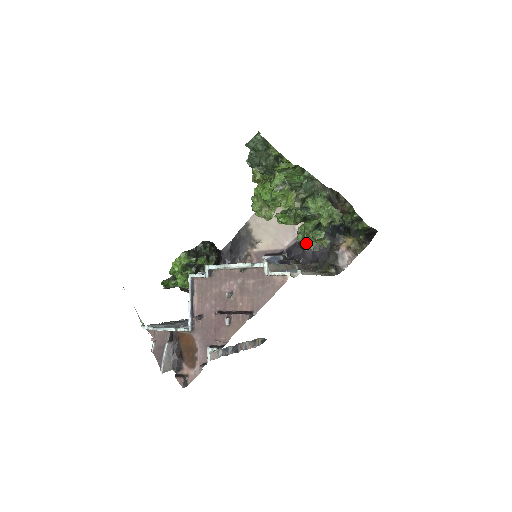
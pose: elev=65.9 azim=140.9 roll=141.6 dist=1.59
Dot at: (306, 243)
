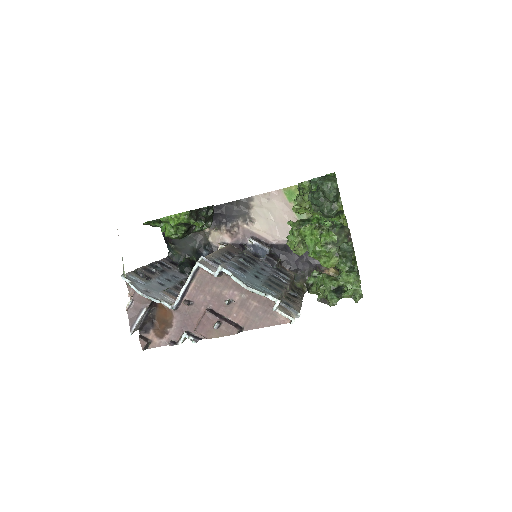
Dot at: (315, 290)
